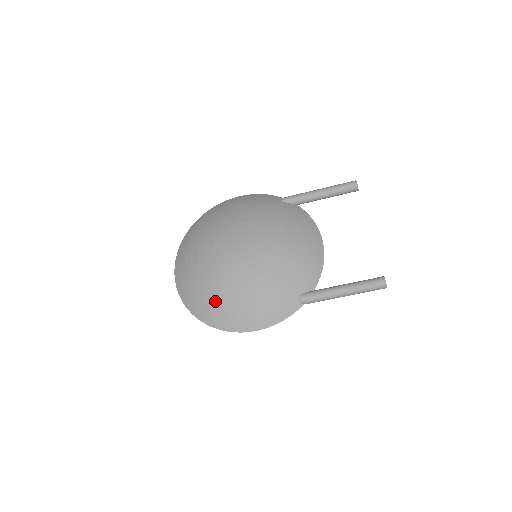
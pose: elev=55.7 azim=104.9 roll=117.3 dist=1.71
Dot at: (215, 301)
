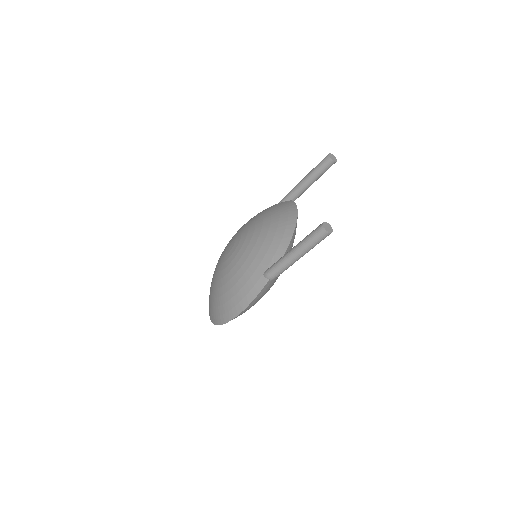
Dot at: (214, 300)
